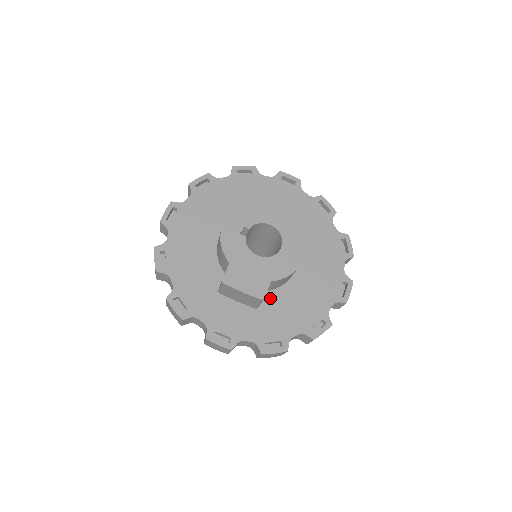
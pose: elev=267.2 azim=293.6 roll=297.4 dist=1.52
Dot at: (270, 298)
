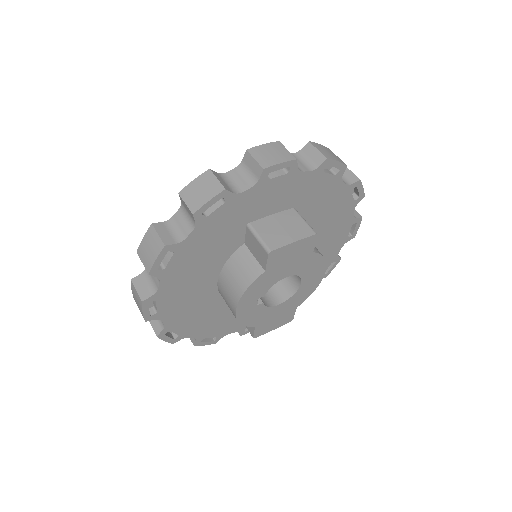
Dot at: occluded
